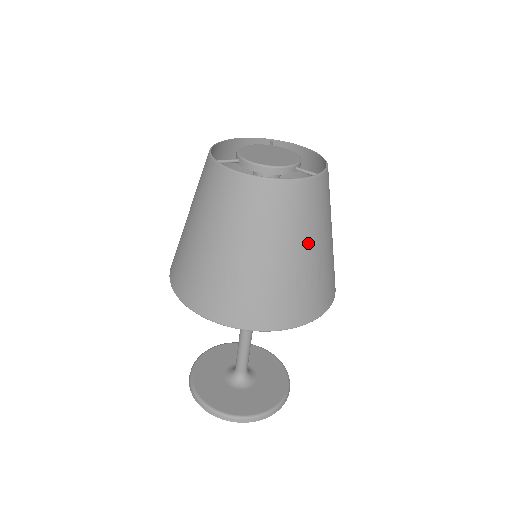
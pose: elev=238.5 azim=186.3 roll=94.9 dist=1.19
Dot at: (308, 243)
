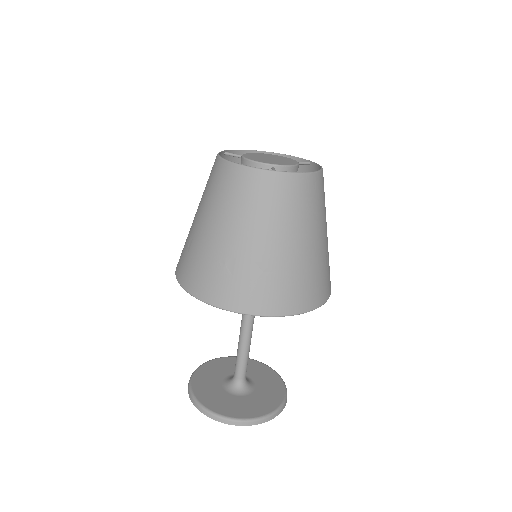
Dot at: (245, 230)
